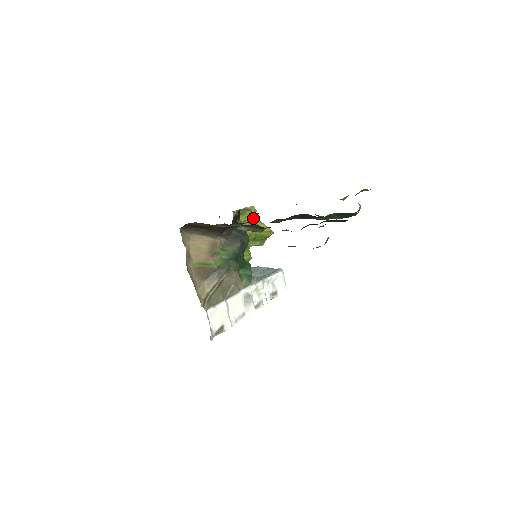
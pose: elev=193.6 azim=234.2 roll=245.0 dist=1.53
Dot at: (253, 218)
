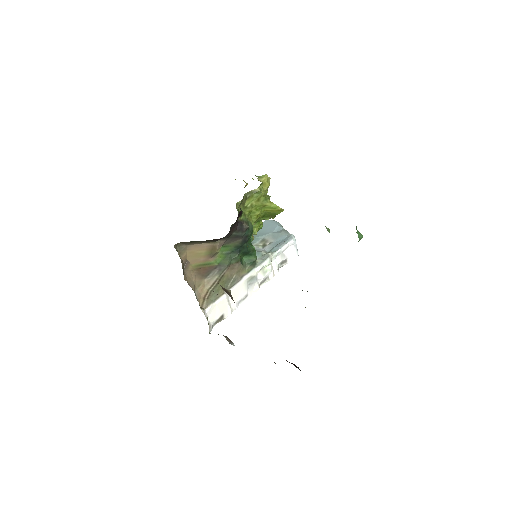
Dot at: (261, 199)
